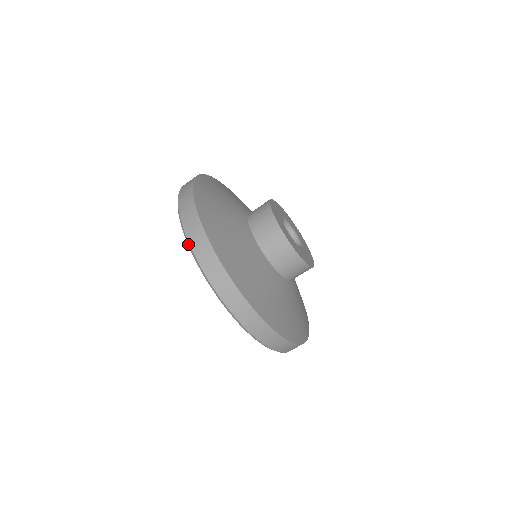
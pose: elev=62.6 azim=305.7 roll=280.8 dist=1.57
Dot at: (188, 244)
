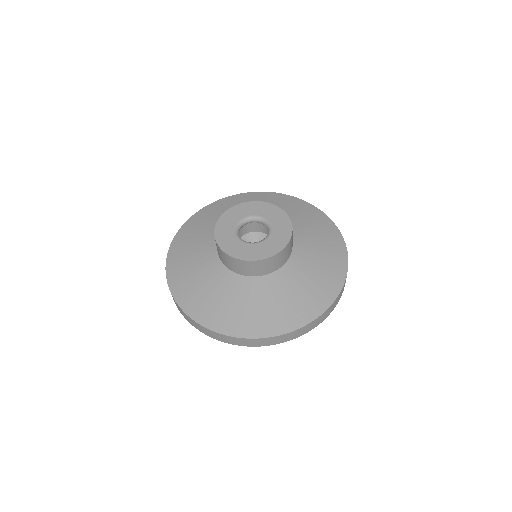
Dot at: (255, 346)
